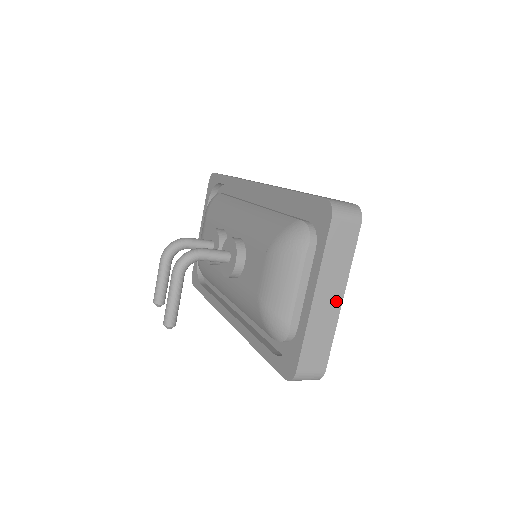
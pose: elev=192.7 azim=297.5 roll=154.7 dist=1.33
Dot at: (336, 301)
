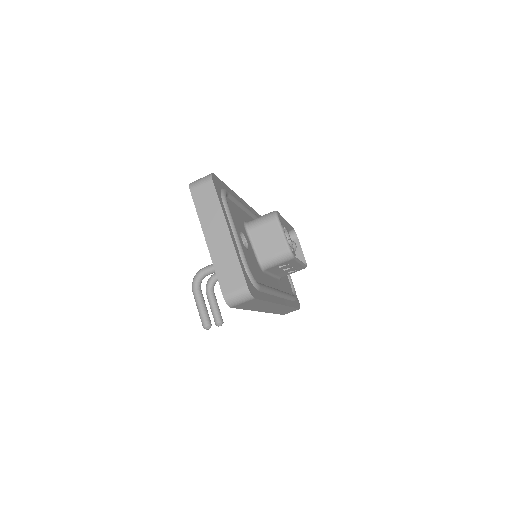
Dot at: (225, 235)
